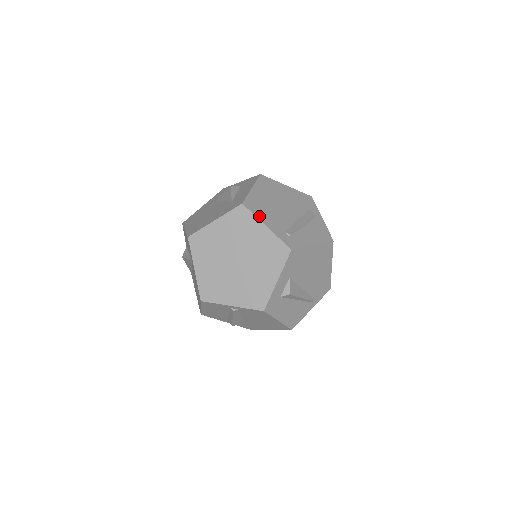
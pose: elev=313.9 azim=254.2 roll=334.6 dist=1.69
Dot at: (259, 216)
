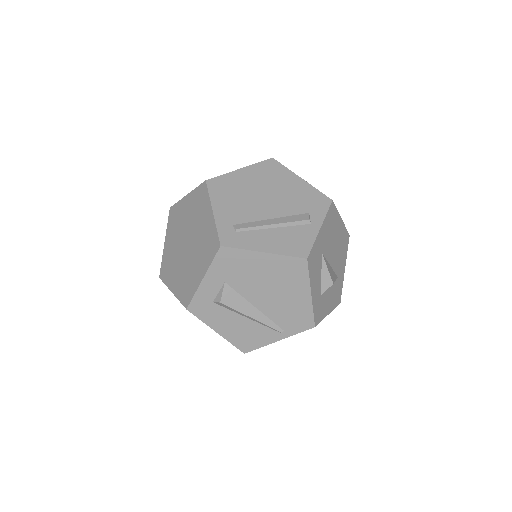
Dot at: (215, 198)
